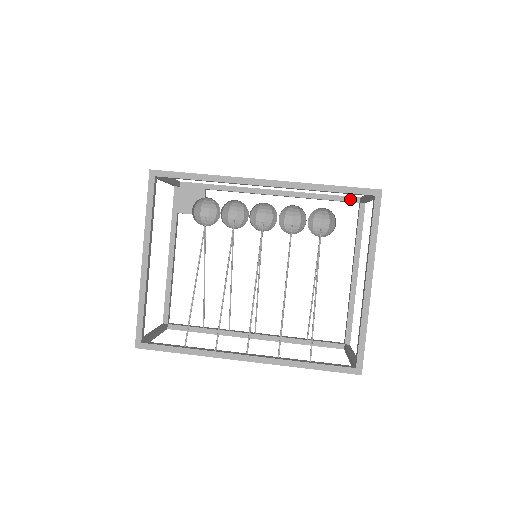
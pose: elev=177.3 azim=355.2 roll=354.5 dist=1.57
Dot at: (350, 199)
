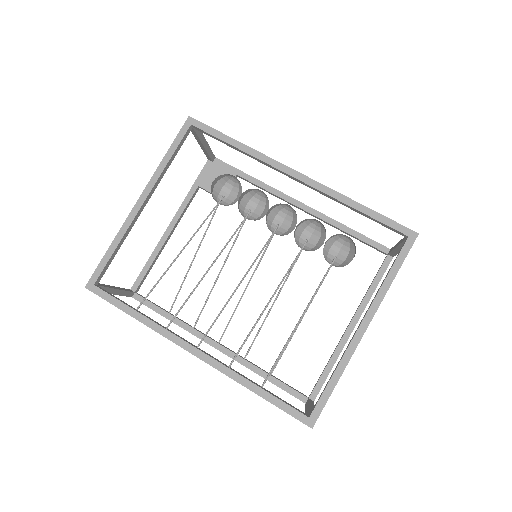
Dot at: (379, 246)
